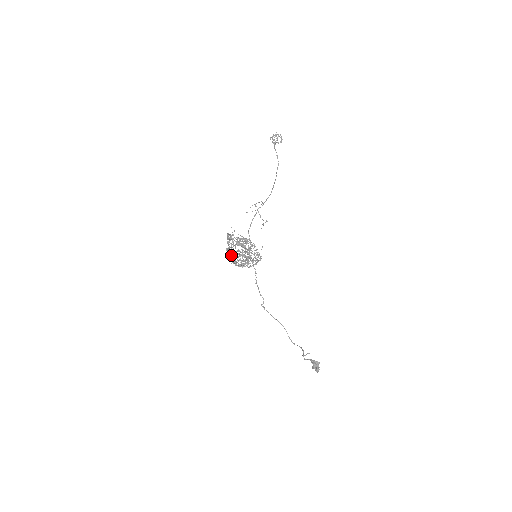
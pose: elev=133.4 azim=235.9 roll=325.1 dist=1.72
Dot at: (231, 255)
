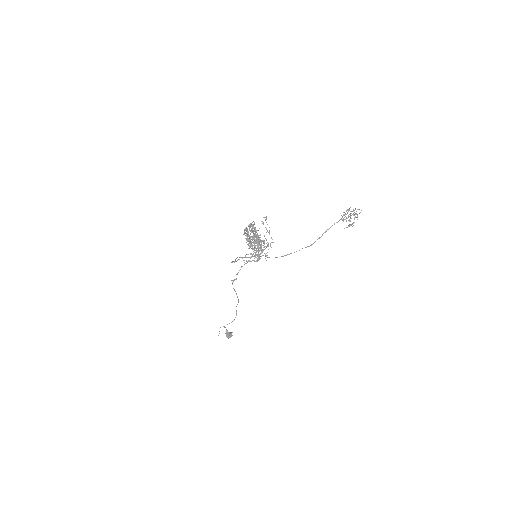
Dot at: occluded
